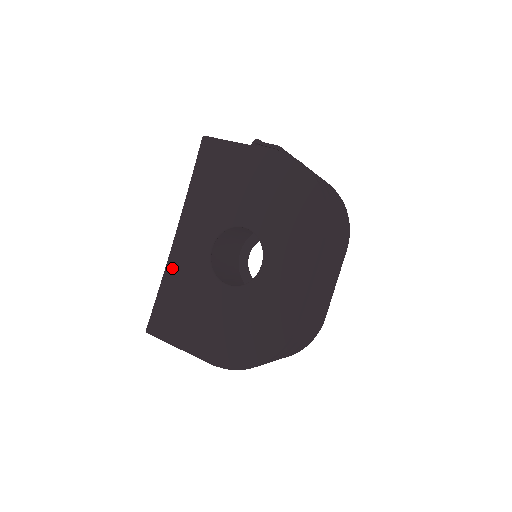
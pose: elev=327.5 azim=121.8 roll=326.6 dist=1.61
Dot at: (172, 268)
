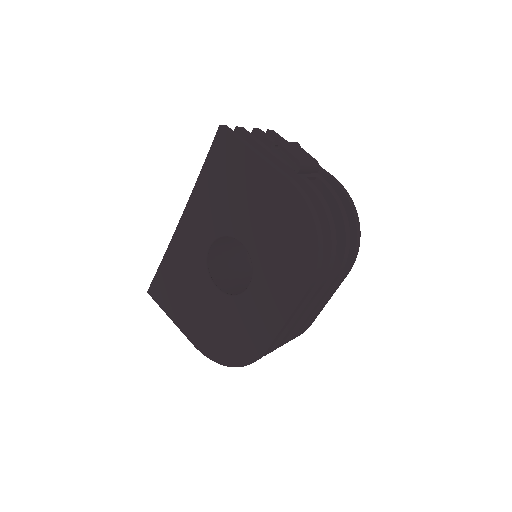
Dot at: (174, 248)
